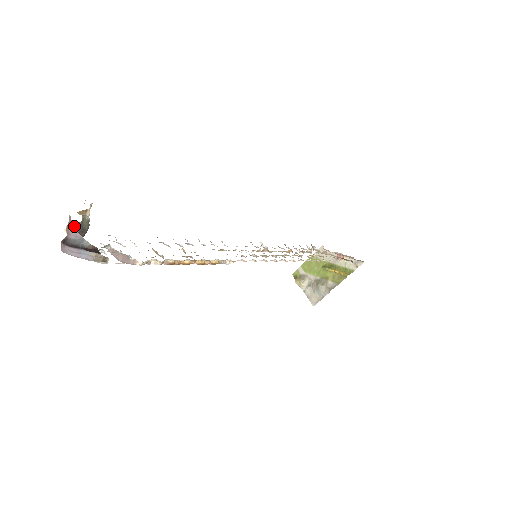
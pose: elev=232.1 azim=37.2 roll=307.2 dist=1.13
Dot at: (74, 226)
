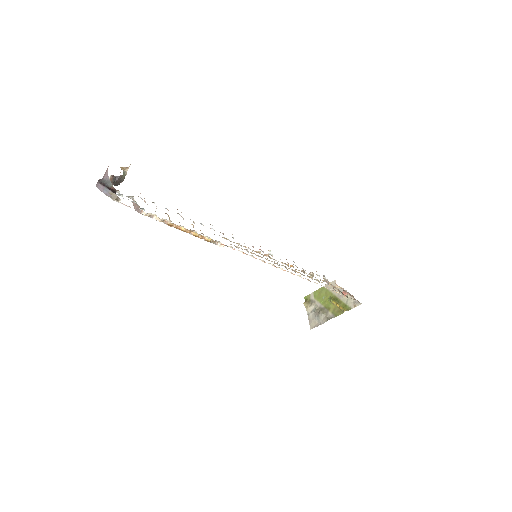
Dot at: (116, 177)
